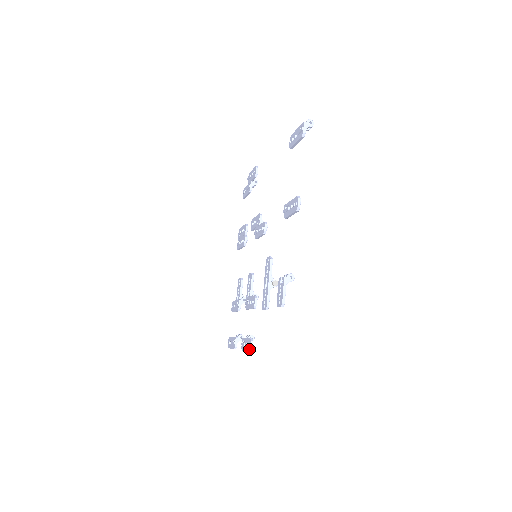
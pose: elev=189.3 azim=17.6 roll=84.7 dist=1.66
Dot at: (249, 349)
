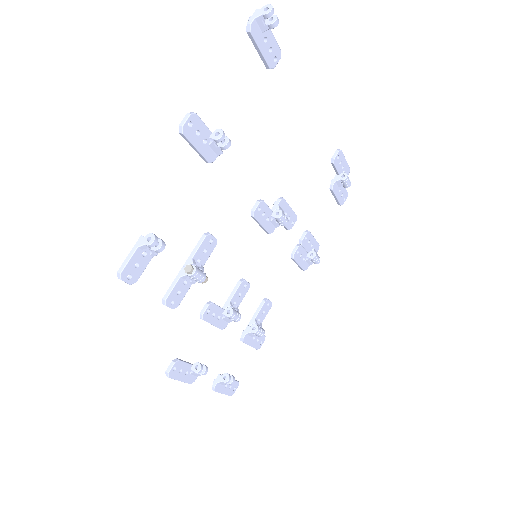
Dot at: (167, 372)
